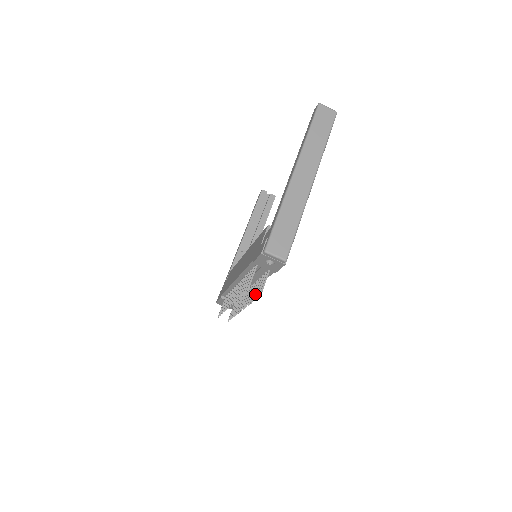
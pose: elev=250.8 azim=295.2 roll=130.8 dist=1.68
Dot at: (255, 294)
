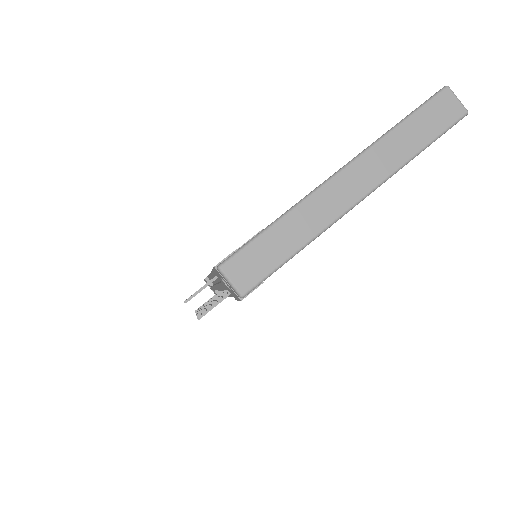
Dot at: occluded
